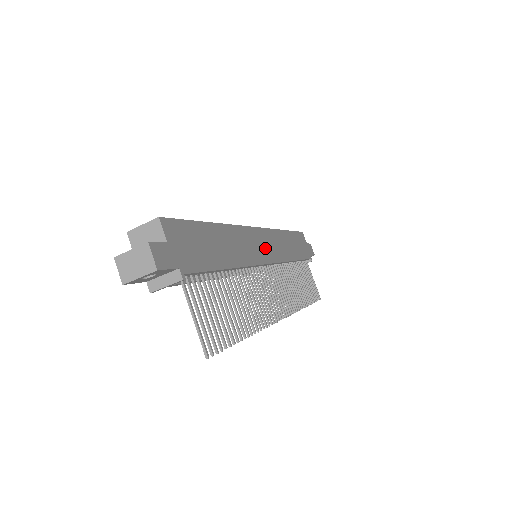
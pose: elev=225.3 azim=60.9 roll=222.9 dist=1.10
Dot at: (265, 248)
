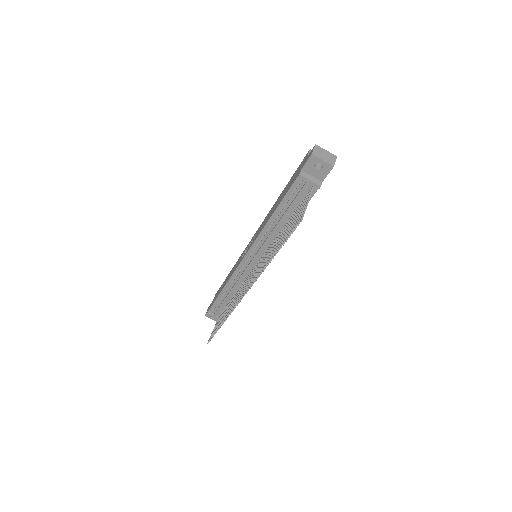
Dot at: occluded
